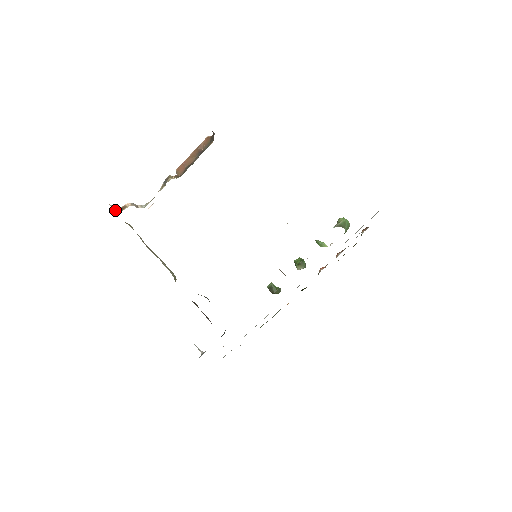
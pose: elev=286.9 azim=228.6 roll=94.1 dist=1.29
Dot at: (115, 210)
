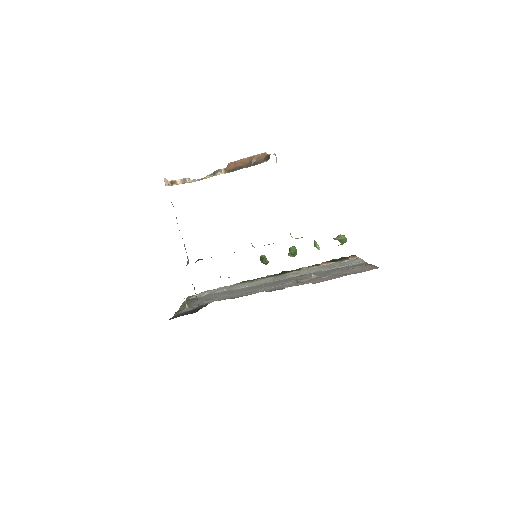
Dot at: (166, 184)
